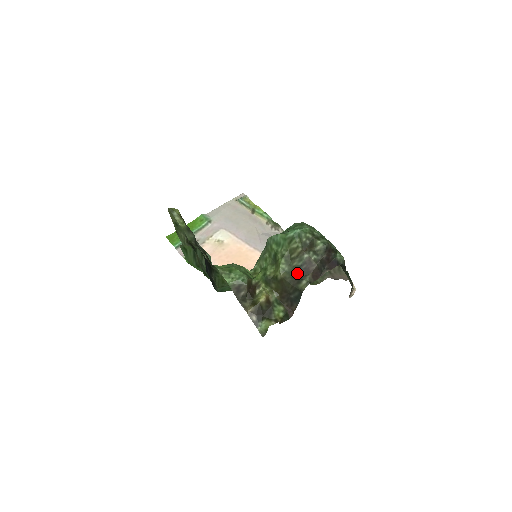
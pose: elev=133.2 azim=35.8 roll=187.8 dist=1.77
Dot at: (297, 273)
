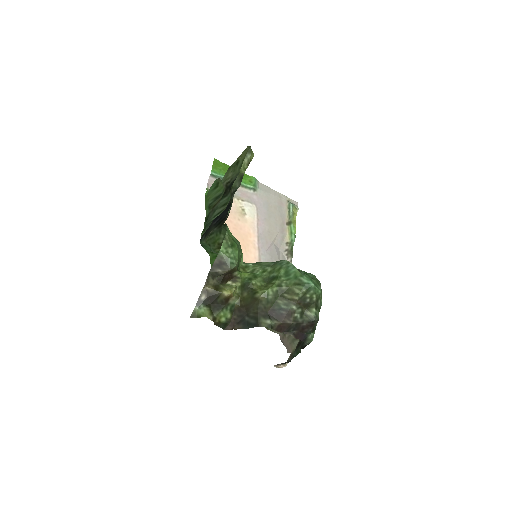
Dot at: (272, 309)
